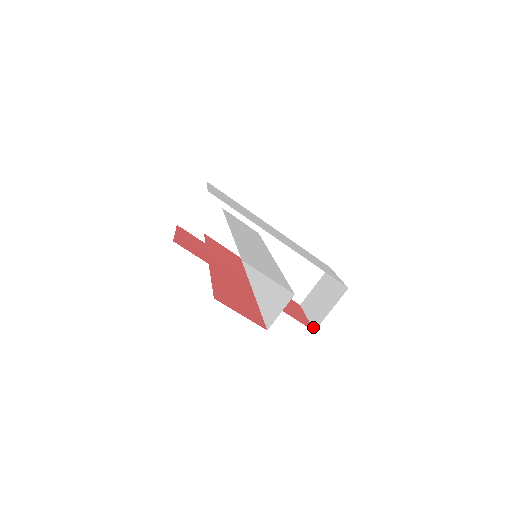
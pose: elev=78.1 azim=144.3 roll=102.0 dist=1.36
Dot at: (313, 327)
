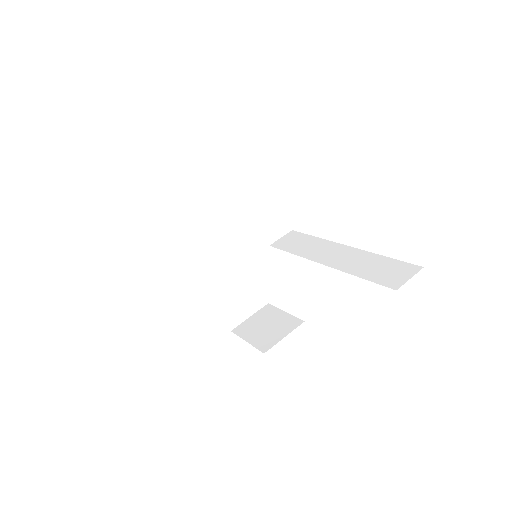
Dot at: (261, 350)
